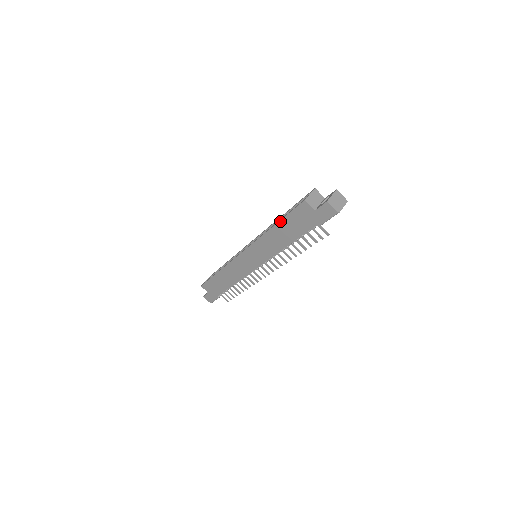
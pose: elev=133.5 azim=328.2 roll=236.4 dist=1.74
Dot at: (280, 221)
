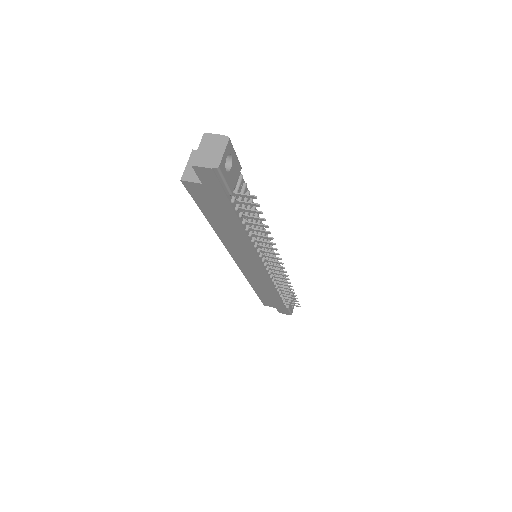
Dot at: (205, 216)
